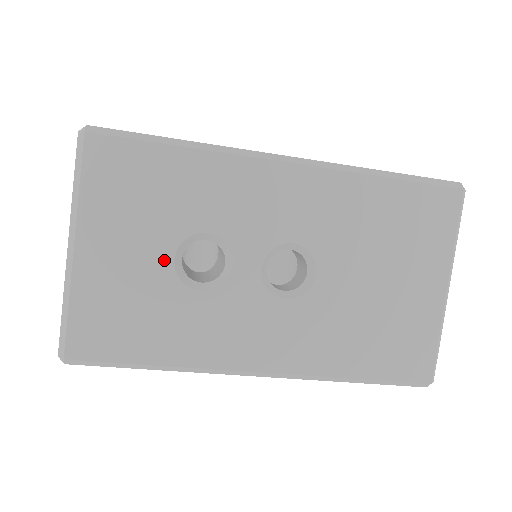
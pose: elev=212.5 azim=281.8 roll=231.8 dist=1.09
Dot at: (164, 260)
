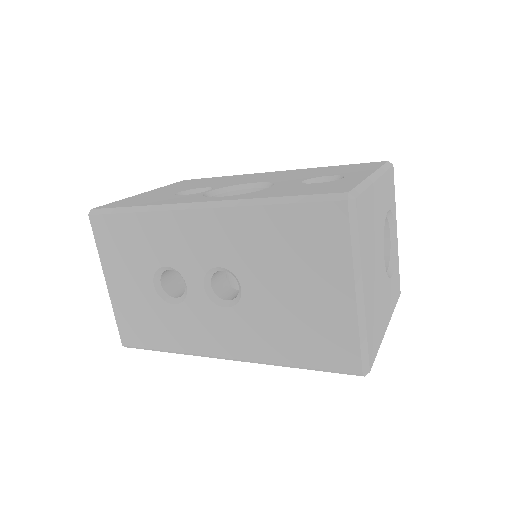
Dot at: (149, 286)
